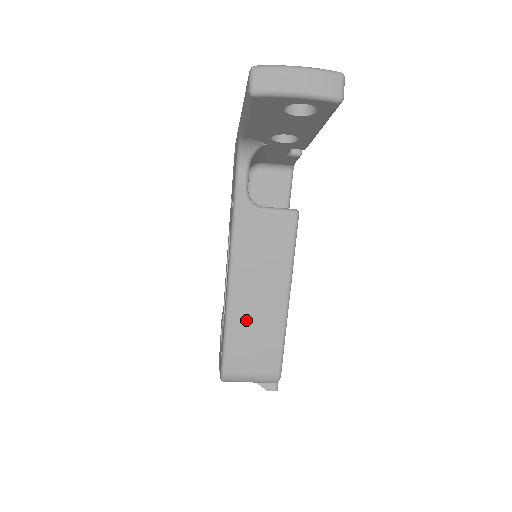
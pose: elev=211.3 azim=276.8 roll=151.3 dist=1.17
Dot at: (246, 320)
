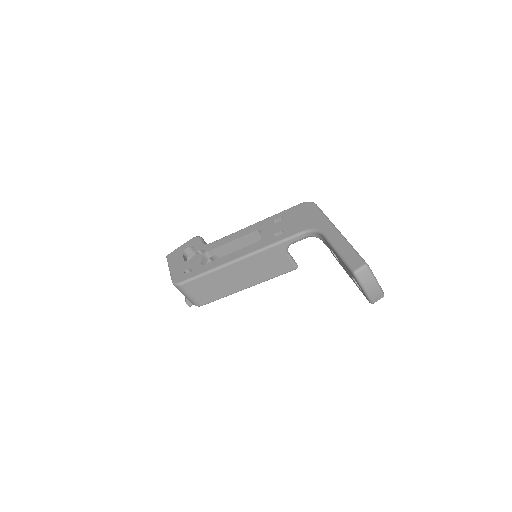
Dot at: (220, 279)
